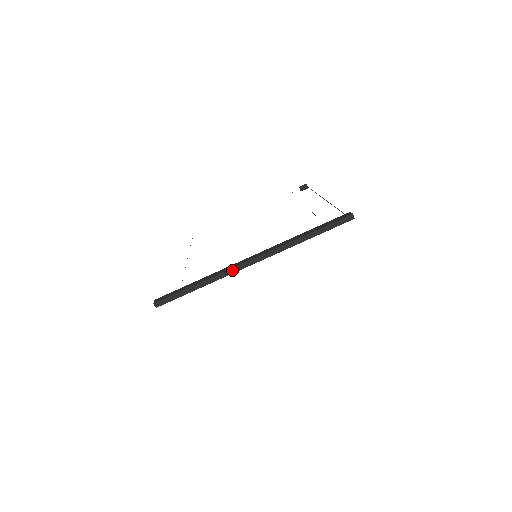
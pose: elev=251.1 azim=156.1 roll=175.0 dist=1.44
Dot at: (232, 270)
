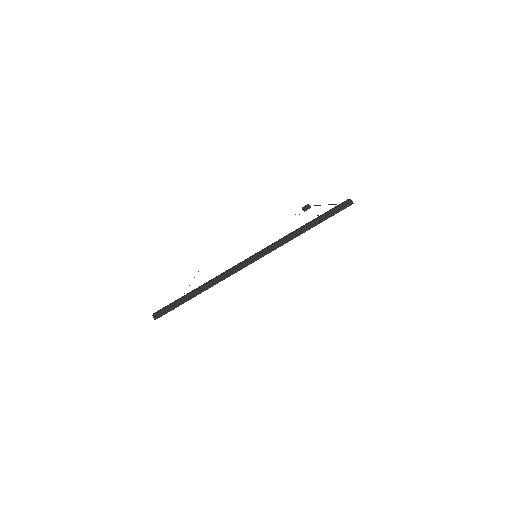
Dot at: (231, 271)
